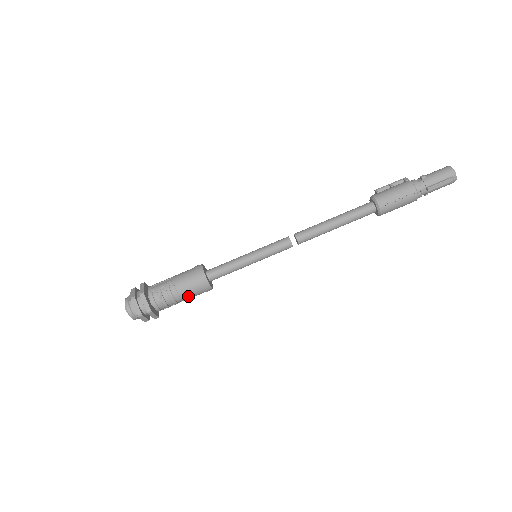
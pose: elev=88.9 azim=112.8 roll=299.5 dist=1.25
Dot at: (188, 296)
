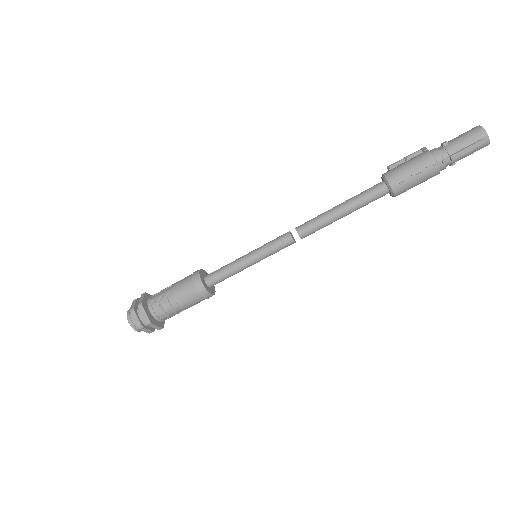
Dot at: (187, 304)
